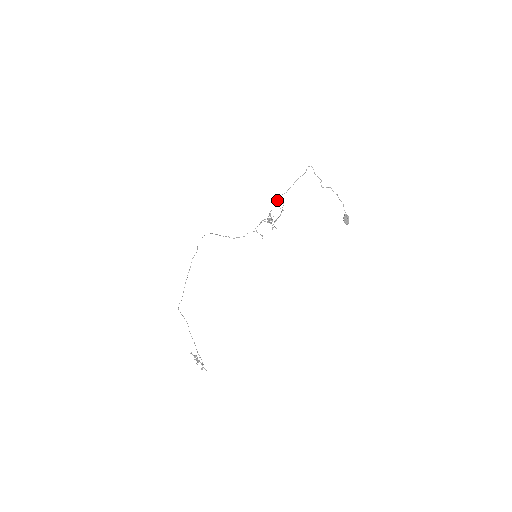
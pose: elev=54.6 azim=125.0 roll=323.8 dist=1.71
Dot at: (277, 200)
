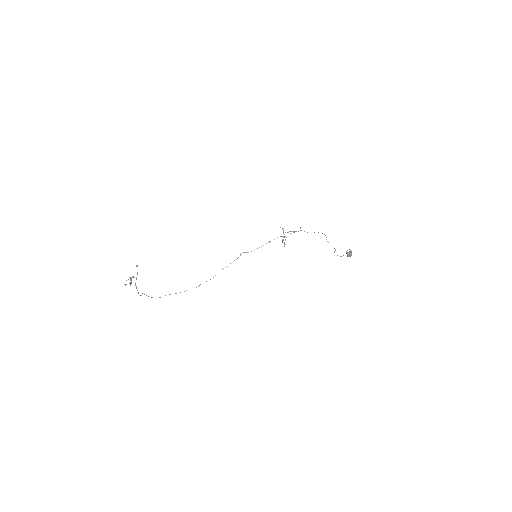
Dot at: occluded
